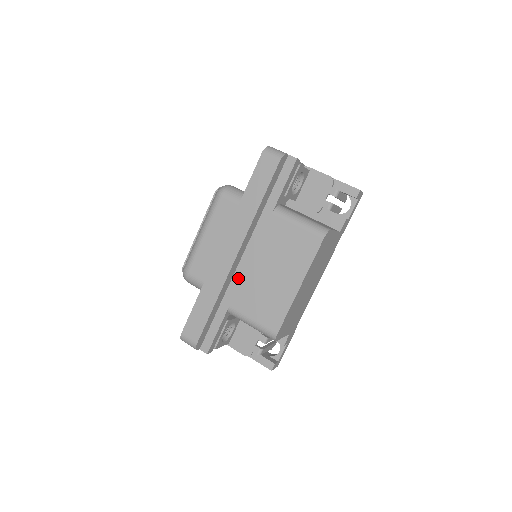
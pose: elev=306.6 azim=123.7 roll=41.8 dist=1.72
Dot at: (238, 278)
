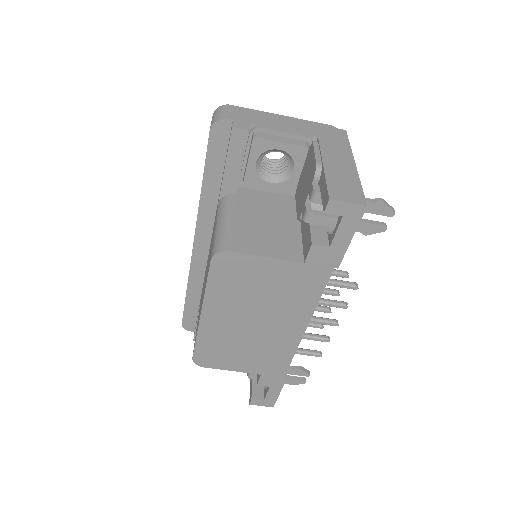
Dot at: occluded
